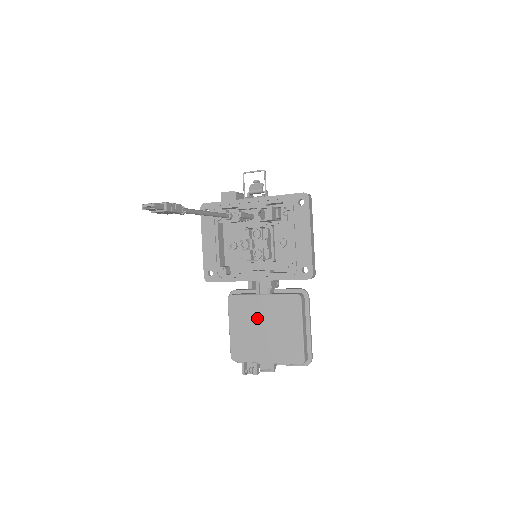
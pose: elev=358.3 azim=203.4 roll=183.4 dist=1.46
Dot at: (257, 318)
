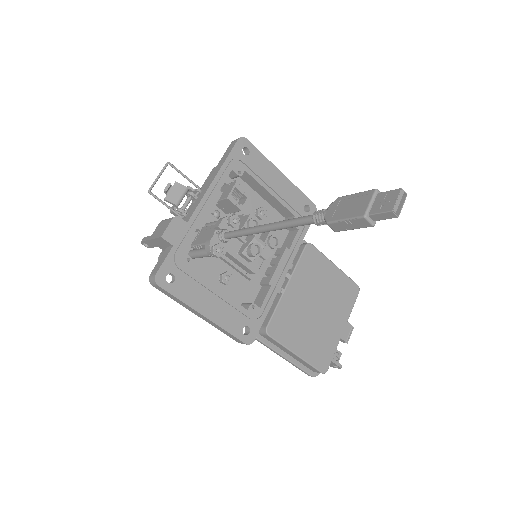
Dot at: (304, 310)
